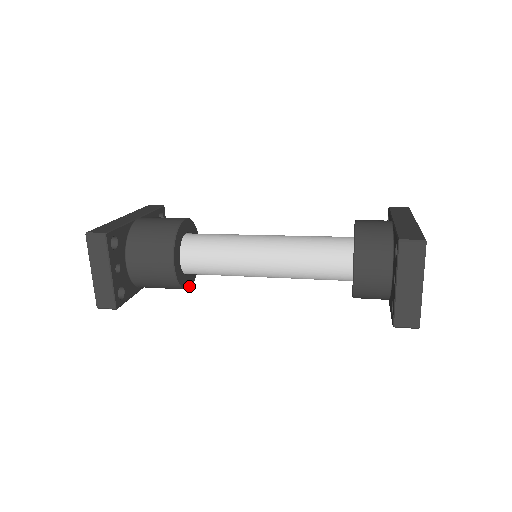
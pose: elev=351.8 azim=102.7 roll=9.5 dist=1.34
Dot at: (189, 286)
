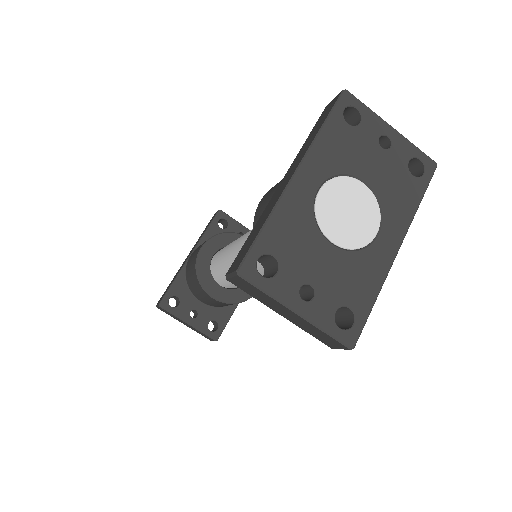
Dot at: occluded
